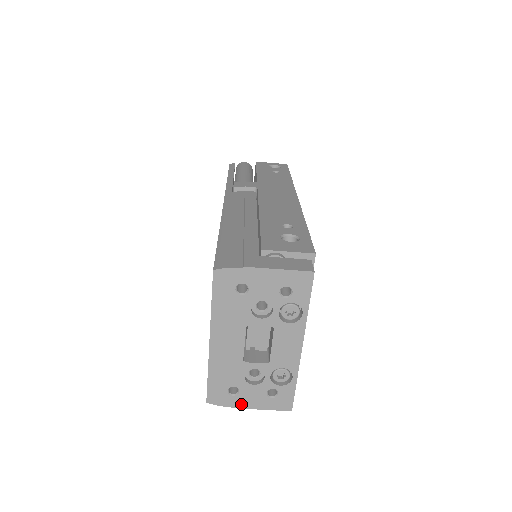
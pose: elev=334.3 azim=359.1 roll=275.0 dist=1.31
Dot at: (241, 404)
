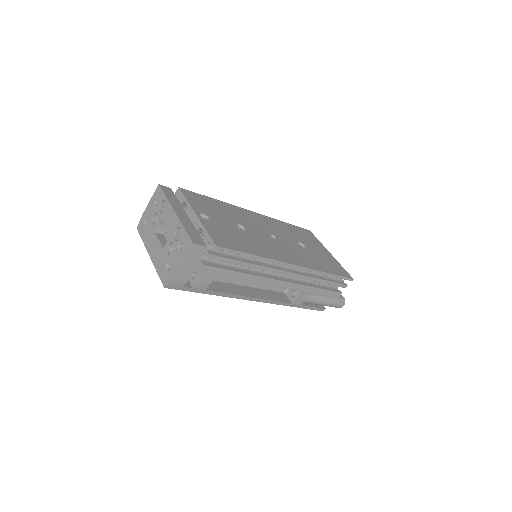
Dot at: (175, 270)
